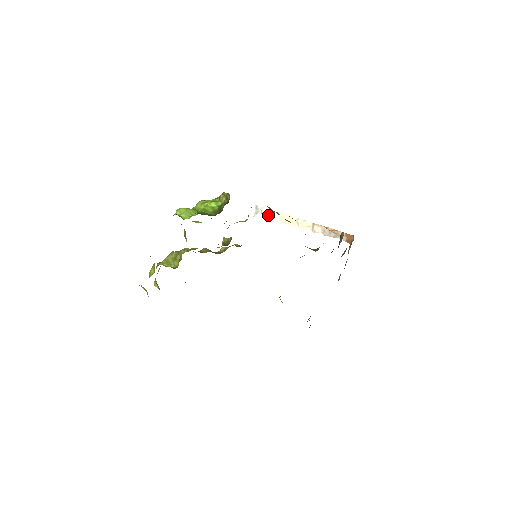
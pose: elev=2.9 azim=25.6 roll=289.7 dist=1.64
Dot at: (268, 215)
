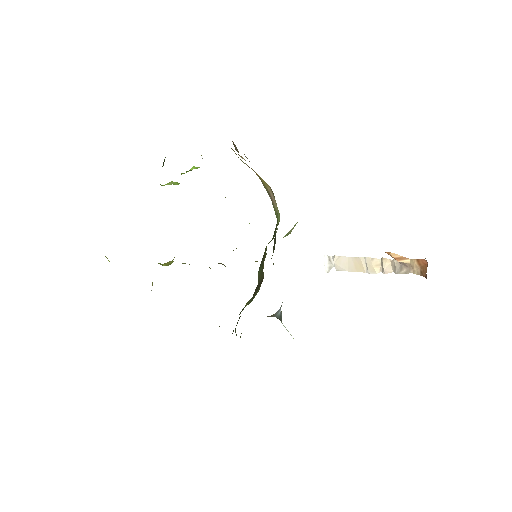
Dot at: (339, 265)
